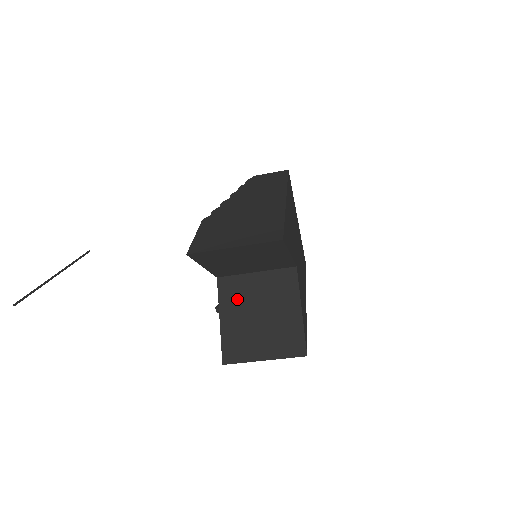
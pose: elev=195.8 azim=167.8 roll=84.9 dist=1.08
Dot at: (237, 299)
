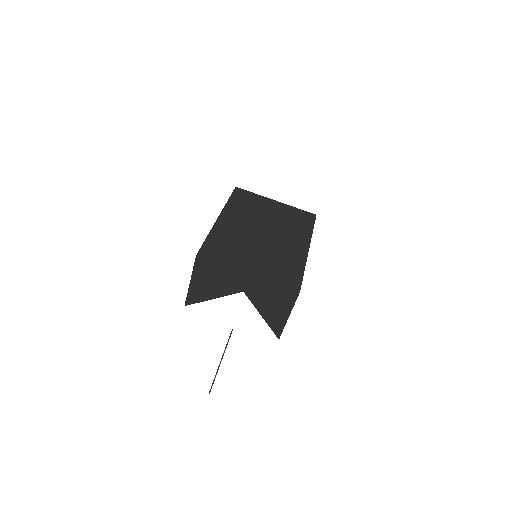
Dot at: (257, 294)
